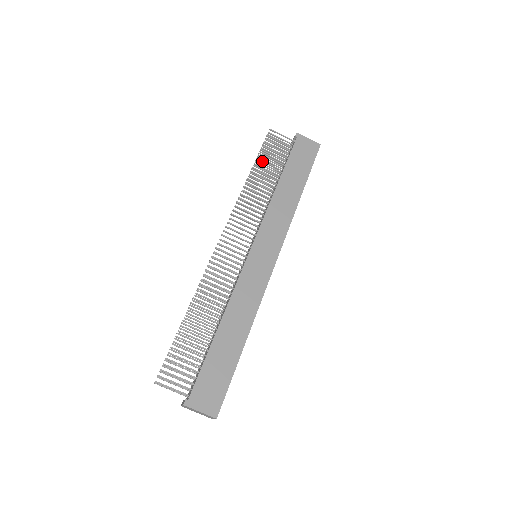
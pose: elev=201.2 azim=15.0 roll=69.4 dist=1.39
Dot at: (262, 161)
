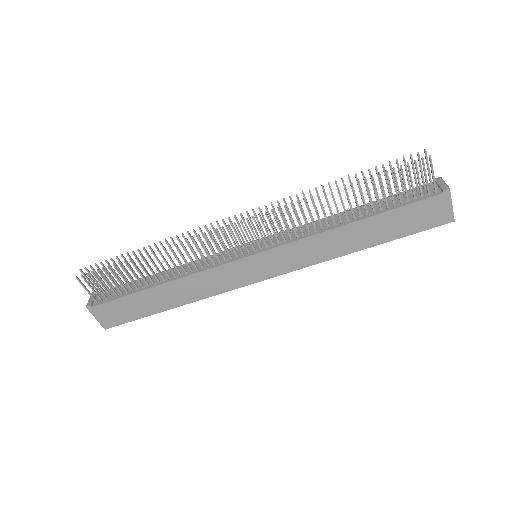
Dot at: (377, 175)
